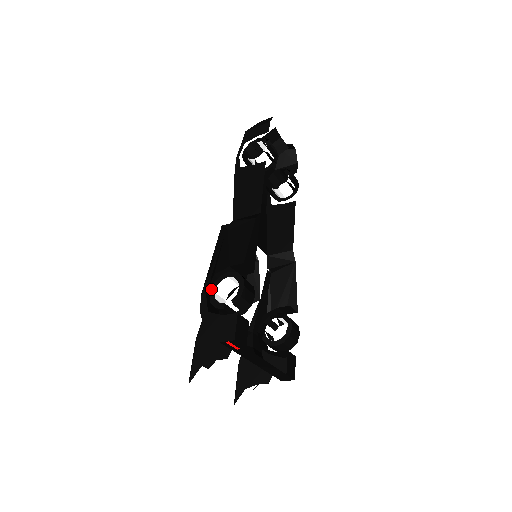
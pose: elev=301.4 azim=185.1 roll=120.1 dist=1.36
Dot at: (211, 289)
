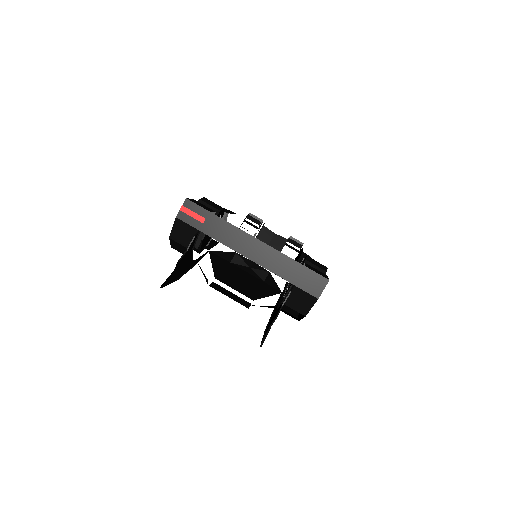
Dot at: occluded
